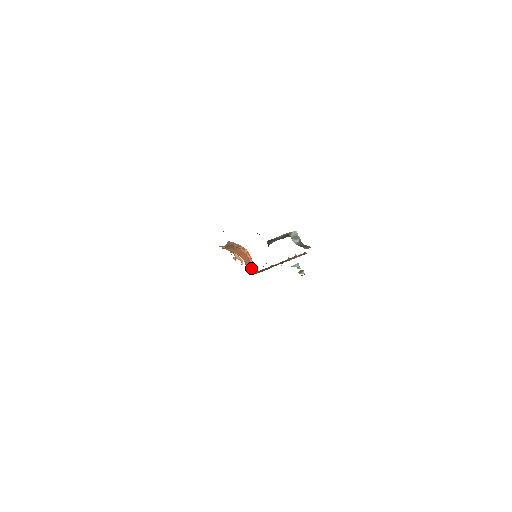
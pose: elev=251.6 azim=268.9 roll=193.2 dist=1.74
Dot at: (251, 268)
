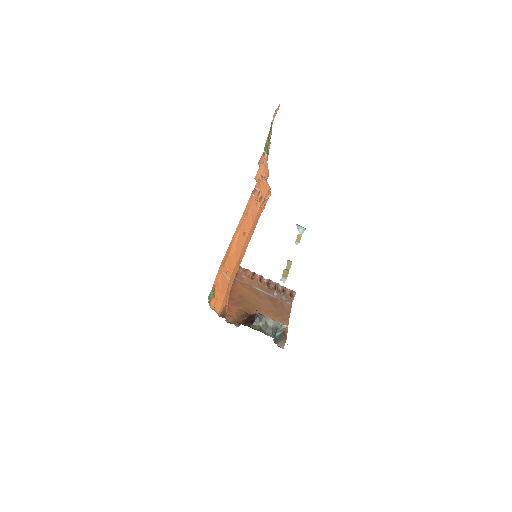
Dot at: occluded
